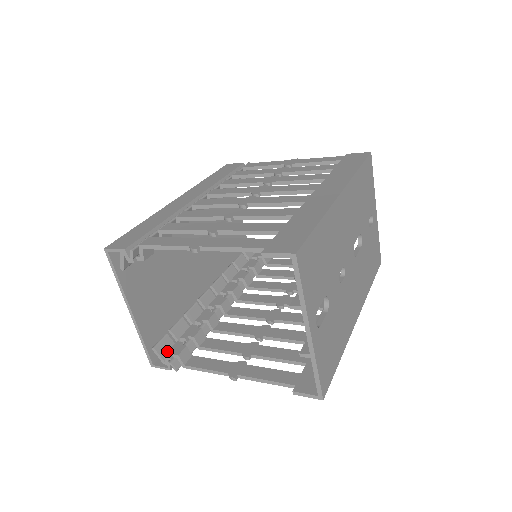
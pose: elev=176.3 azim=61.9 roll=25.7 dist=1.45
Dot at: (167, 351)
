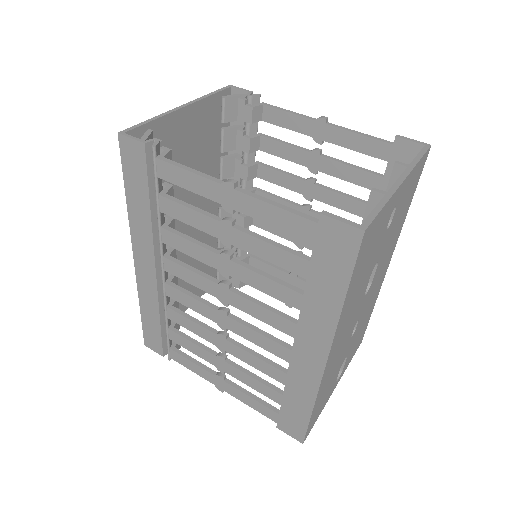
Dot at: occluded
